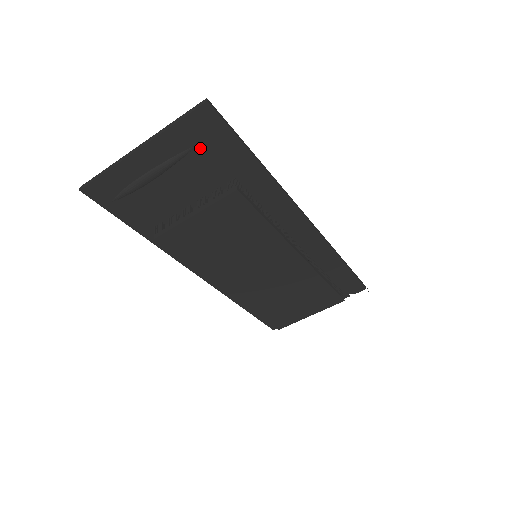
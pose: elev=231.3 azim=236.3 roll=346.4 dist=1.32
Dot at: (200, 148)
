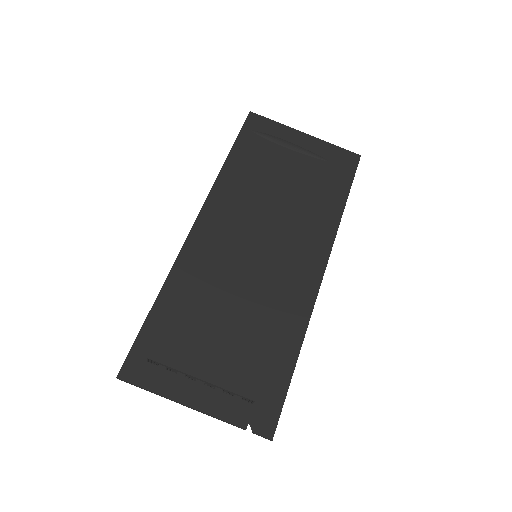
Dot at: (330, 165)
